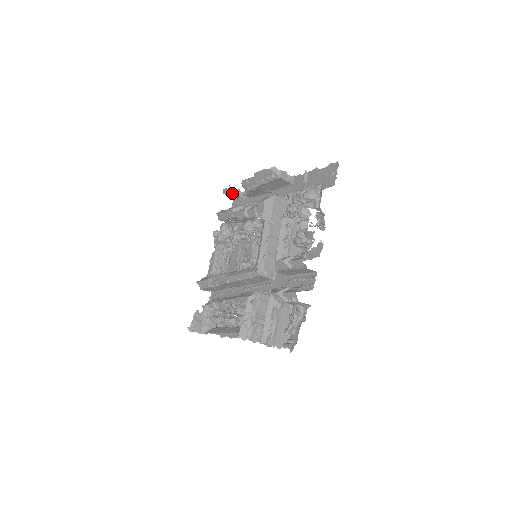
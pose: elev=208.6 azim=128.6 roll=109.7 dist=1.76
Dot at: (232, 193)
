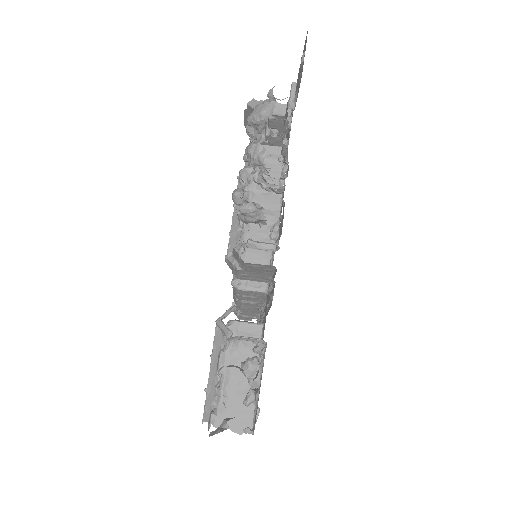
Dot at: occluded
